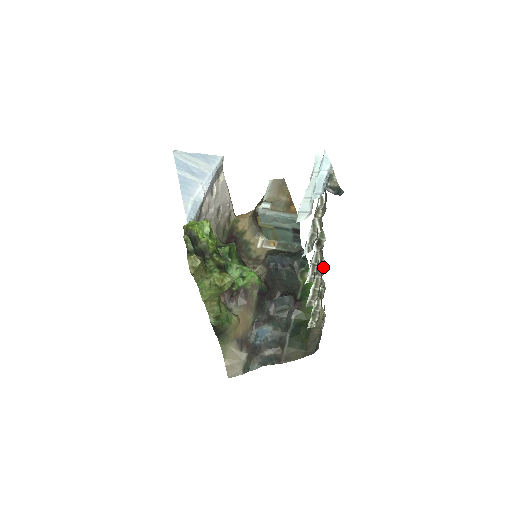
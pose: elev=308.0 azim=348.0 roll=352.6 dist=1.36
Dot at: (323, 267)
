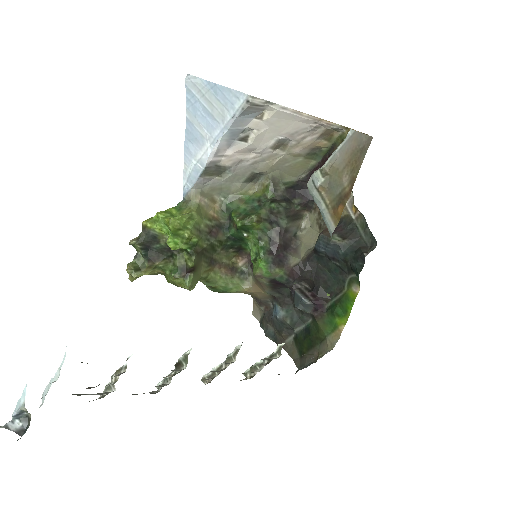
Dot at: (233, 361)
